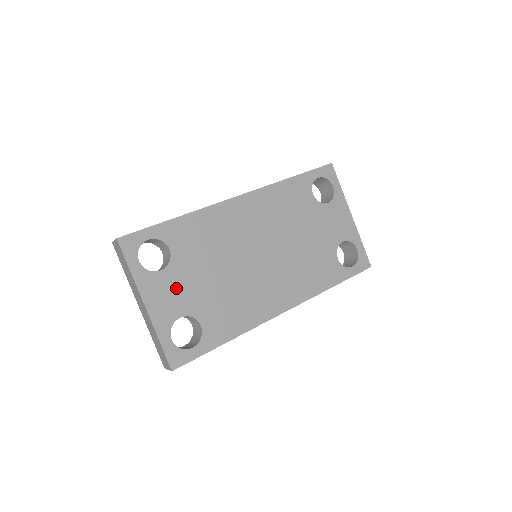
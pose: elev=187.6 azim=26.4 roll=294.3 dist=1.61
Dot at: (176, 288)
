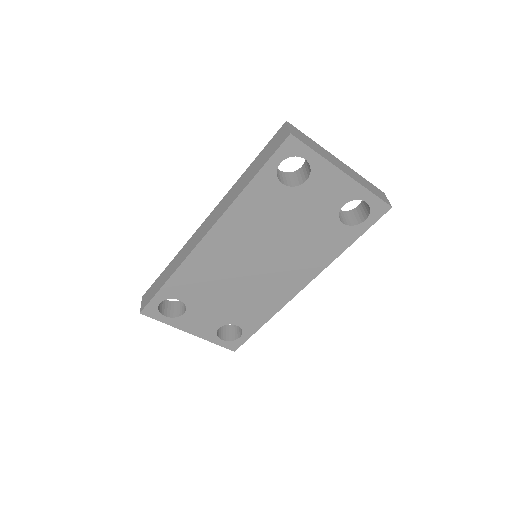
Dot at: (203, 316)
